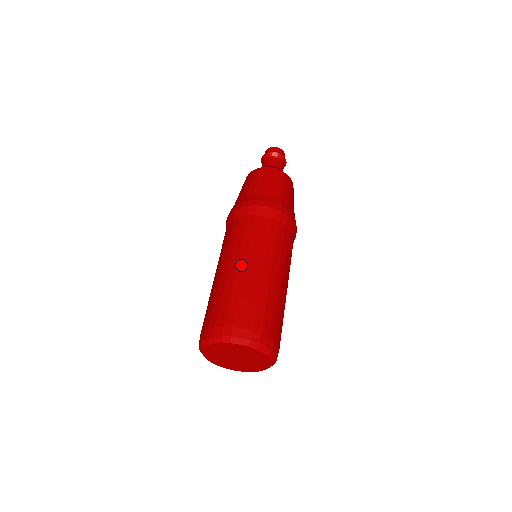
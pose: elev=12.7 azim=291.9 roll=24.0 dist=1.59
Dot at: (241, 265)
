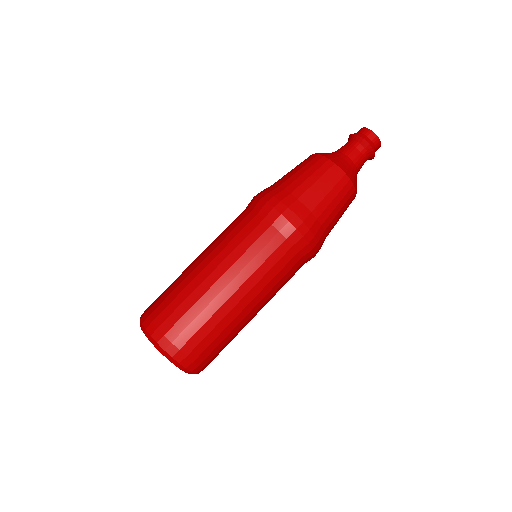
Dot at: (198, 257)
